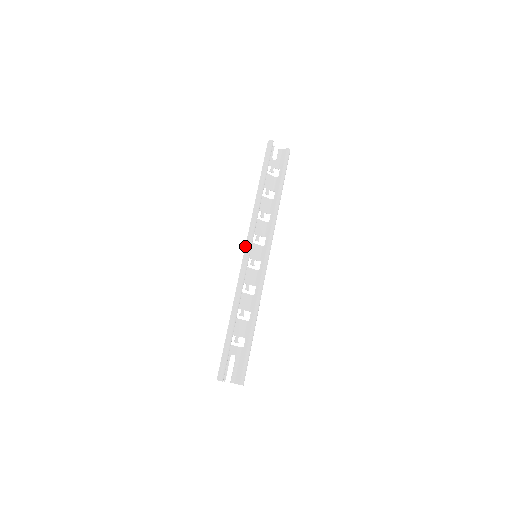
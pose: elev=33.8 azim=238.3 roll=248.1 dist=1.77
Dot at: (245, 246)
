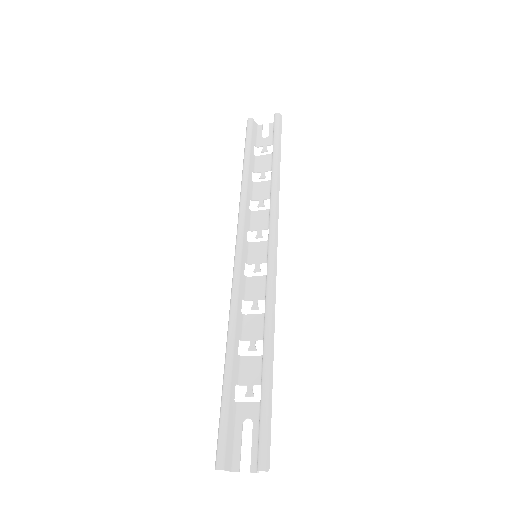
Dot at: occluded
